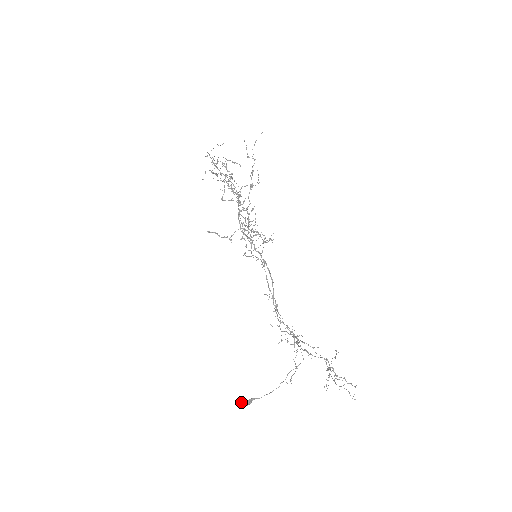
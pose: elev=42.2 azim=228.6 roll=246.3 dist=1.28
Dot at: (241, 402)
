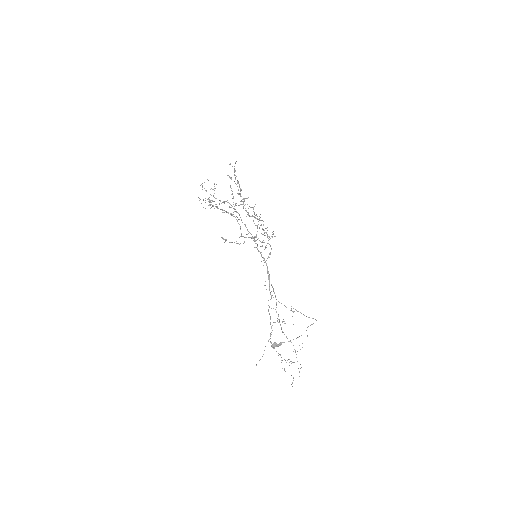
Dot at: occluded
